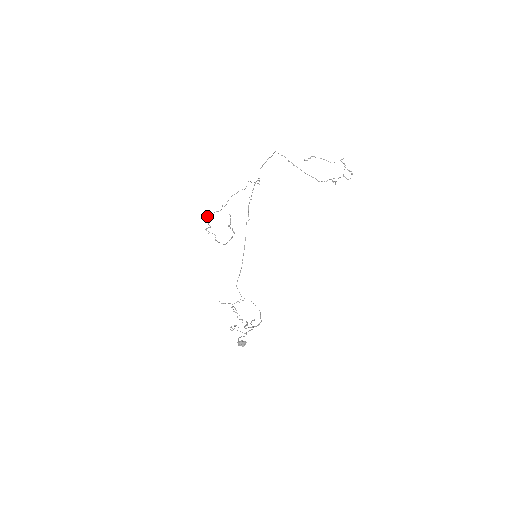
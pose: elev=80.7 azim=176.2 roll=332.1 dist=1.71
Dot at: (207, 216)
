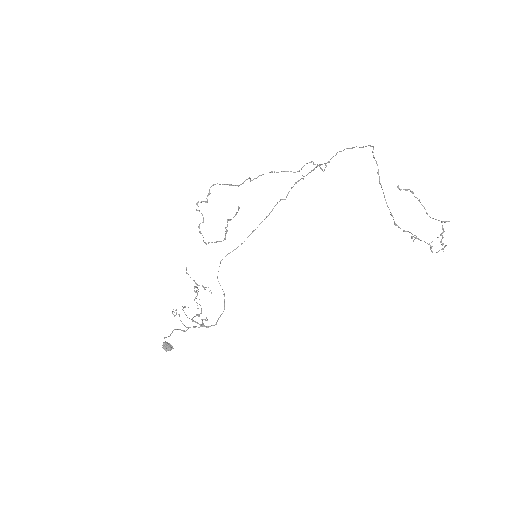
Dot at: (213, 184)
